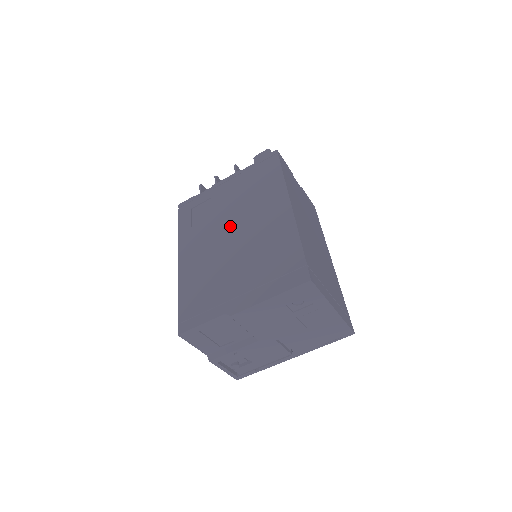
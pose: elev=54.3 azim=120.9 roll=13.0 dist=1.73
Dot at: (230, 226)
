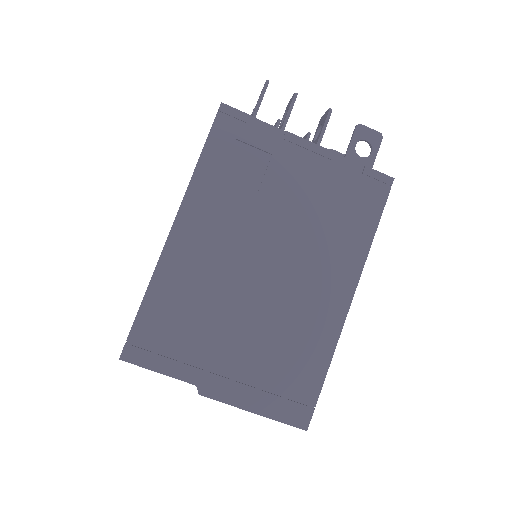
Dot at: (270, 247)
